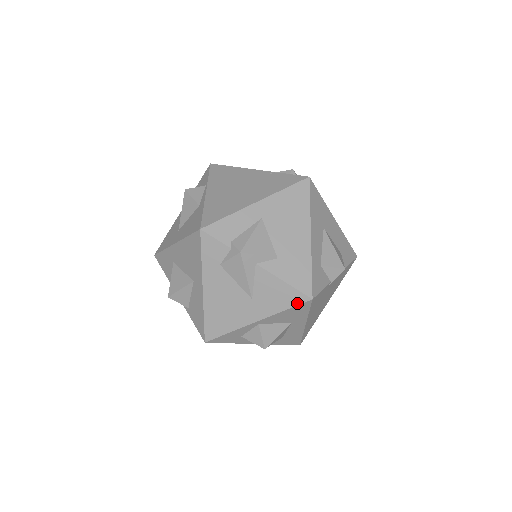
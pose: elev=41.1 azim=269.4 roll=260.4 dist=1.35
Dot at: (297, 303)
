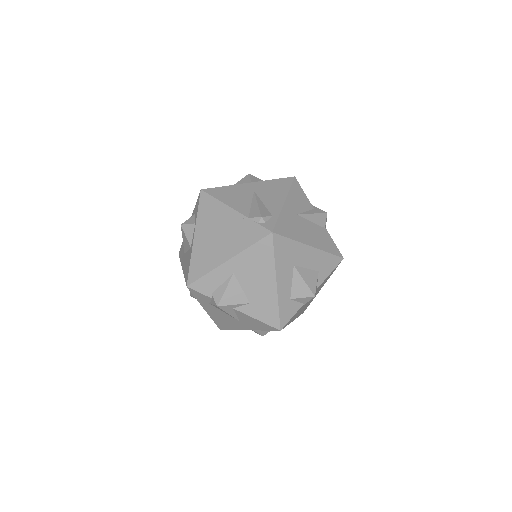
Dot at: (271, 330)
